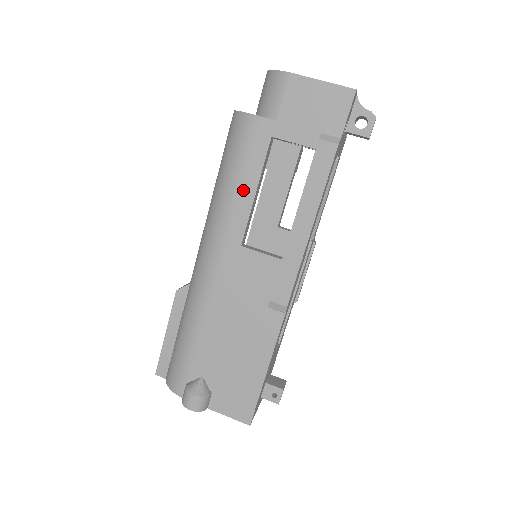
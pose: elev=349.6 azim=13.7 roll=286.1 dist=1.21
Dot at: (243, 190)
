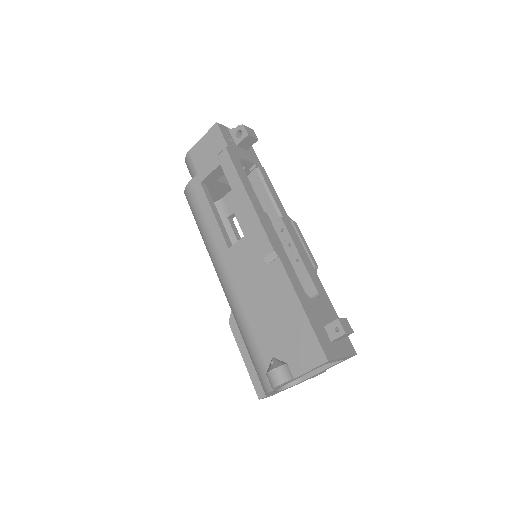
Dot at: (208, 220)
